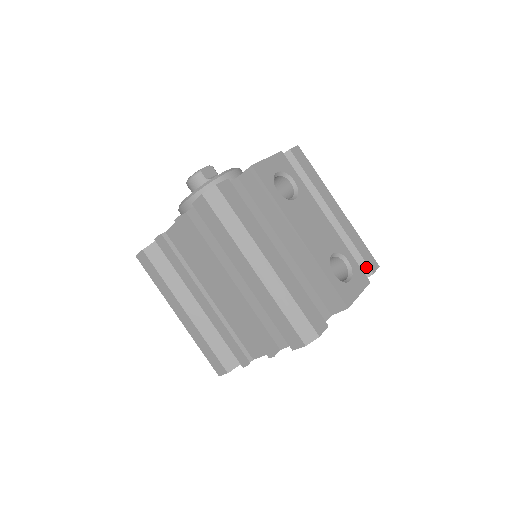
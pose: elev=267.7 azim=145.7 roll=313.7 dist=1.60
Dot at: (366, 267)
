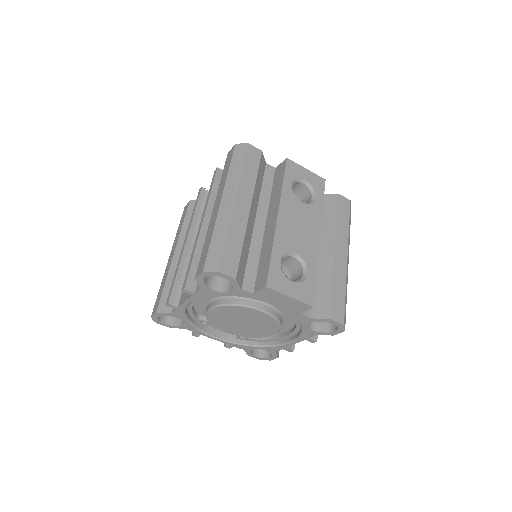
Dot at: (328, 309)
